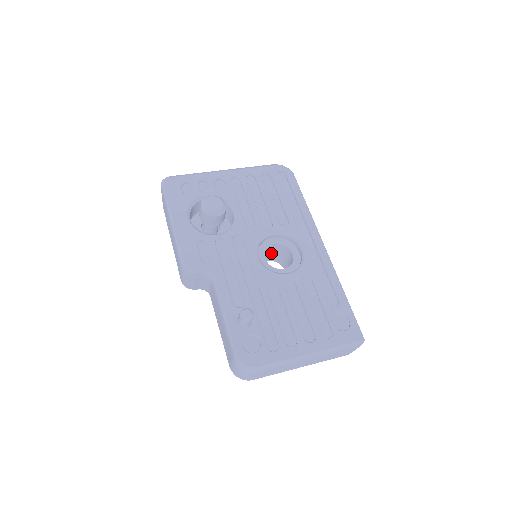
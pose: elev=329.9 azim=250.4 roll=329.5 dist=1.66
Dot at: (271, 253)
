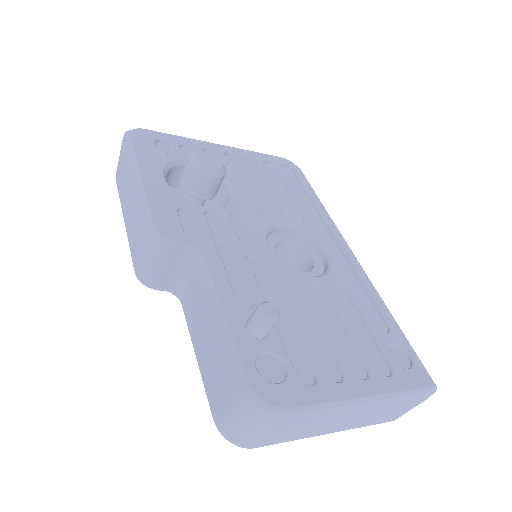
Dot at: occluded
